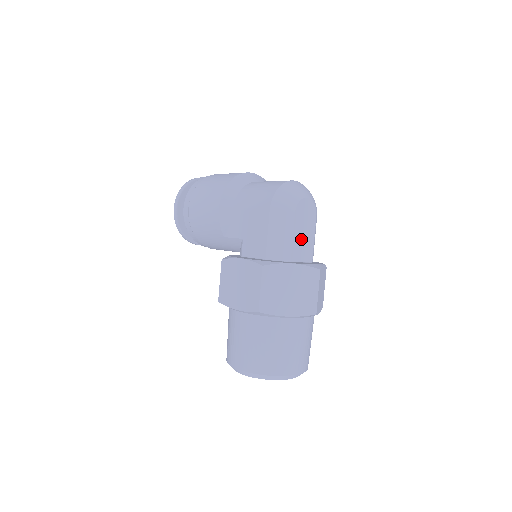
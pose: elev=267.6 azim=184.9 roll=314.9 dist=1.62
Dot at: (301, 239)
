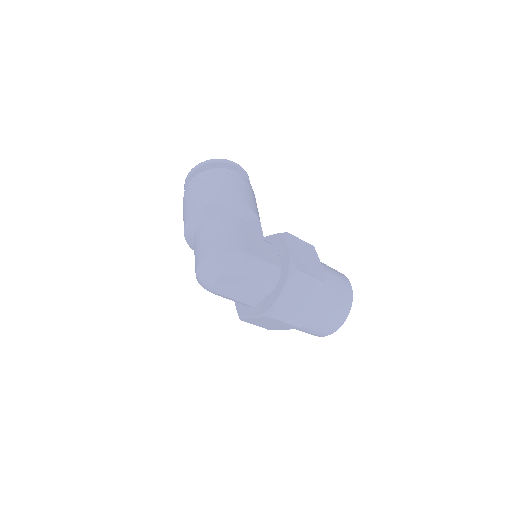
Dot at: (246, 294)
